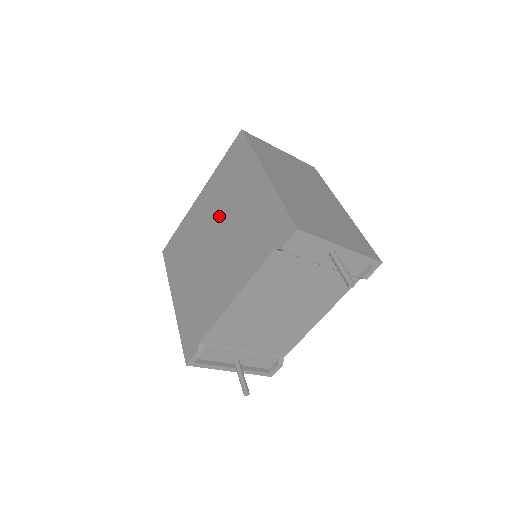
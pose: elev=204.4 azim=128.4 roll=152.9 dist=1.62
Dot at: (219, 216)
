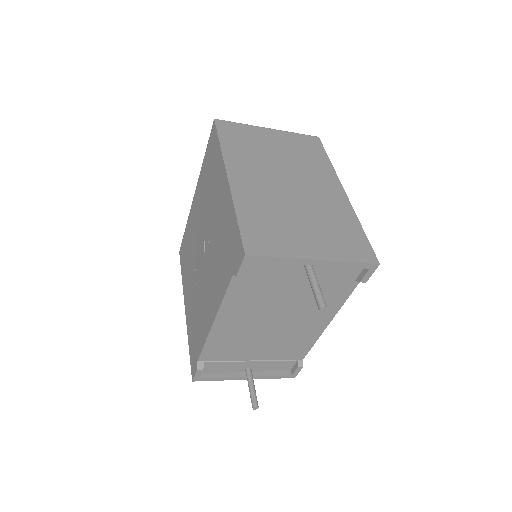
Dot at: (204, 222)
